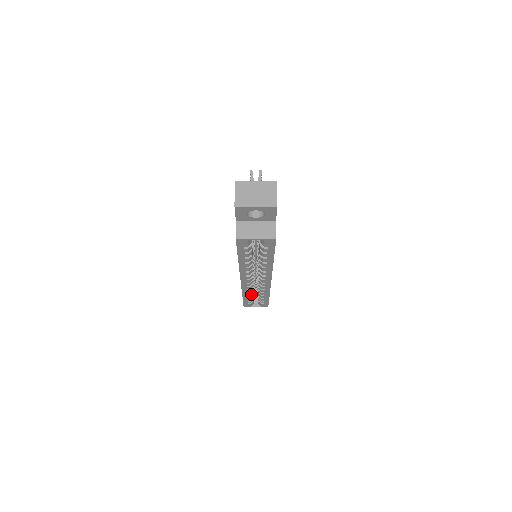
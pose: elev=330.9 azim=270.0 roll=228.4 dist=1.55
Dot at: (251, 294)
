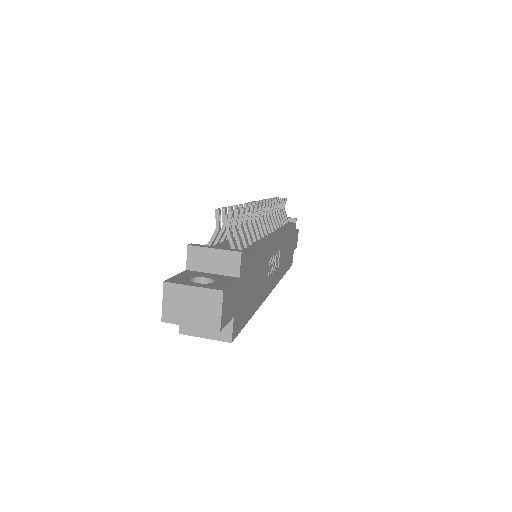
Dot at: occluded
